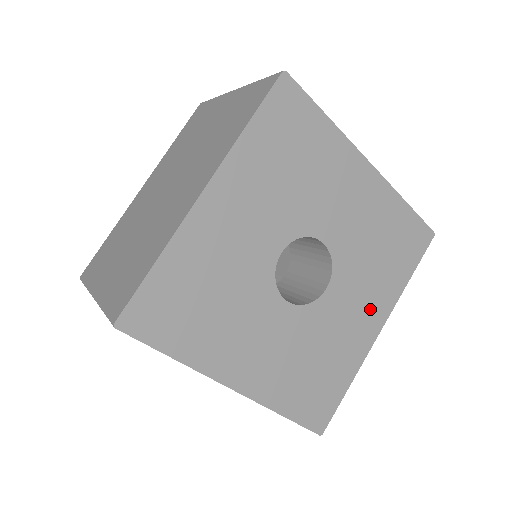
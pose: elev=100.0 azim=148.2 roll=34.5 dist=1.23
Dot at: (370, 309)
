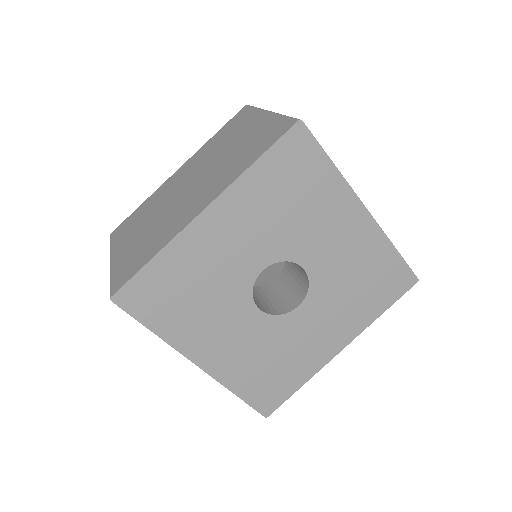
Dot at: (336, 330)
